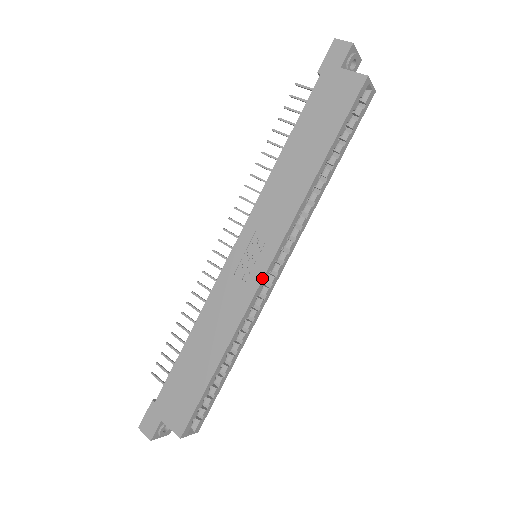
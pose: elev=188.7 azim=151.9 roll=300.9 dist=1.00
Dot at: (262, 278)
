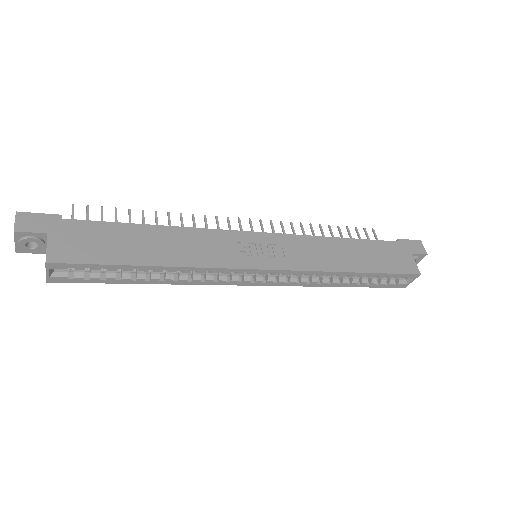
Dot at: (255, 268)
